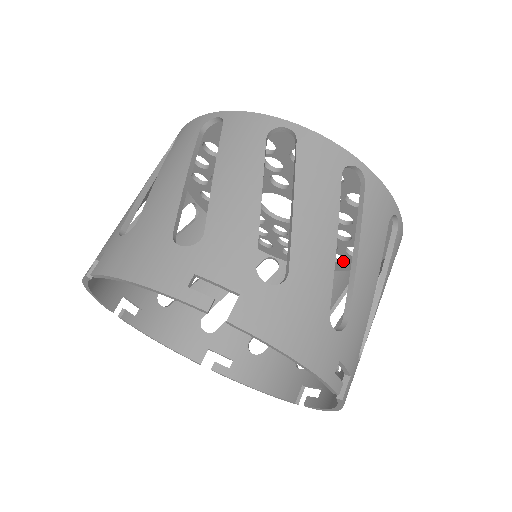
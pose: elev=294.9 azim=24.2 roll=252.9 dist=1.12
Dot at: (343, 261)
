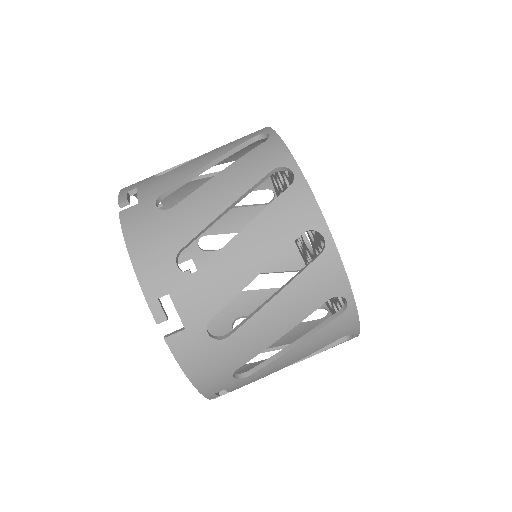
Dot at: occluded
